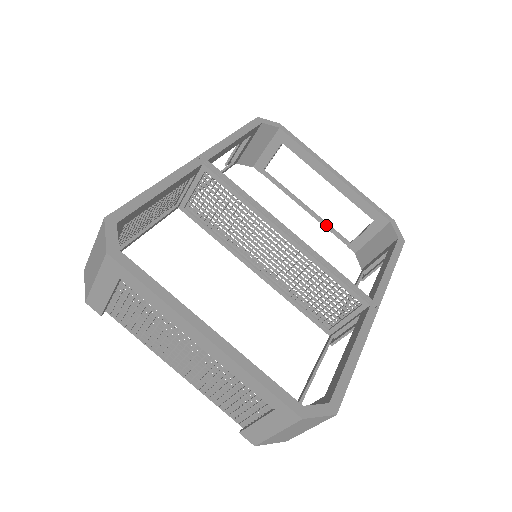
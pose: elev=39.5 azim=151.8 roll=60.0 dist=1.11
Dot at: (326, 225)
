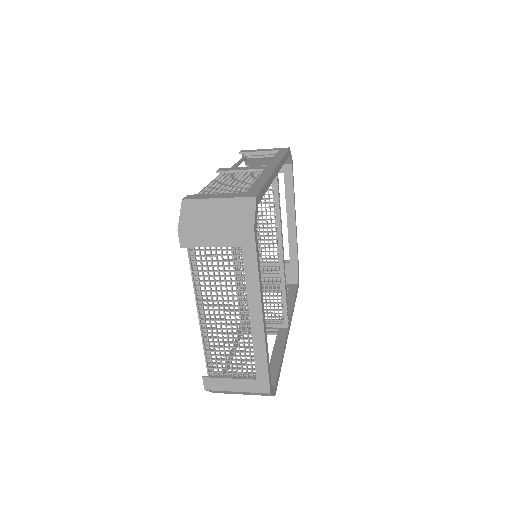
Dot at: occluded
